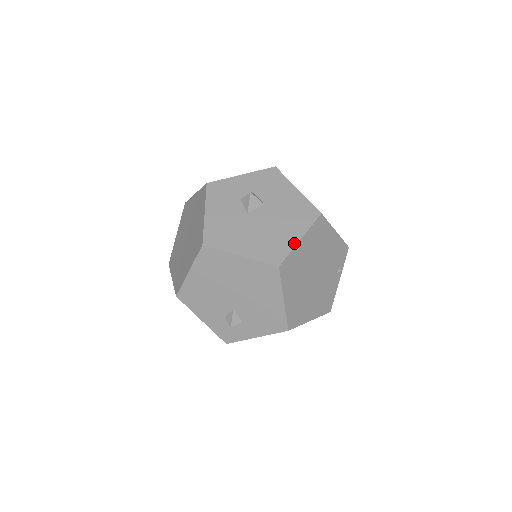
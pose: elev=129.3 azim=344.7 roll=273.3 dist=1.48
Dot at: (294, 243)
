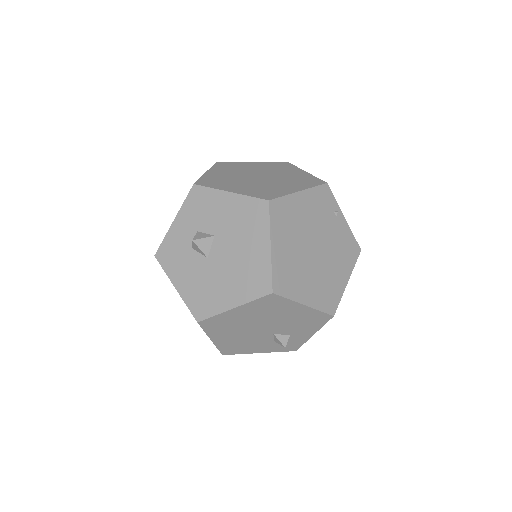
Dot at: (268, 256)
